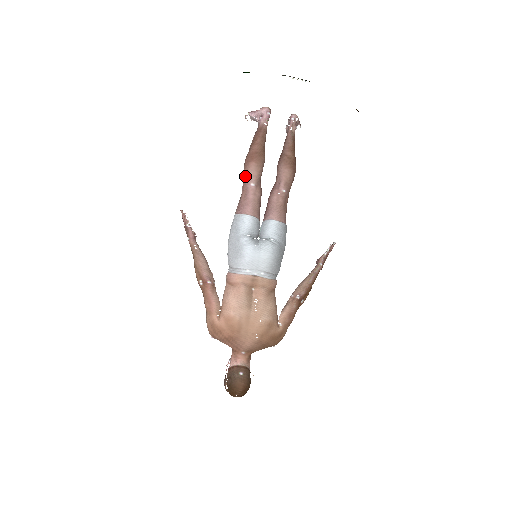
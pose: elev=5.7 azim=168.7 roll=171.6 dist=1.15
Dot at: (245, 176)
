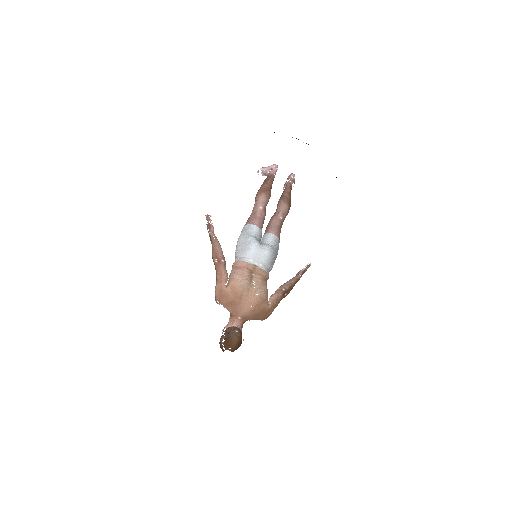
Dot at: (256, 202)
